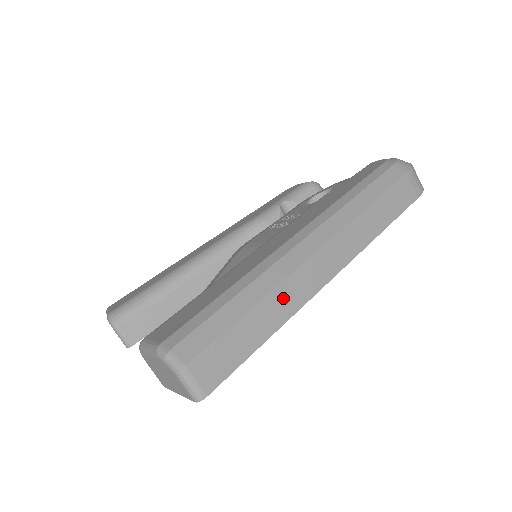
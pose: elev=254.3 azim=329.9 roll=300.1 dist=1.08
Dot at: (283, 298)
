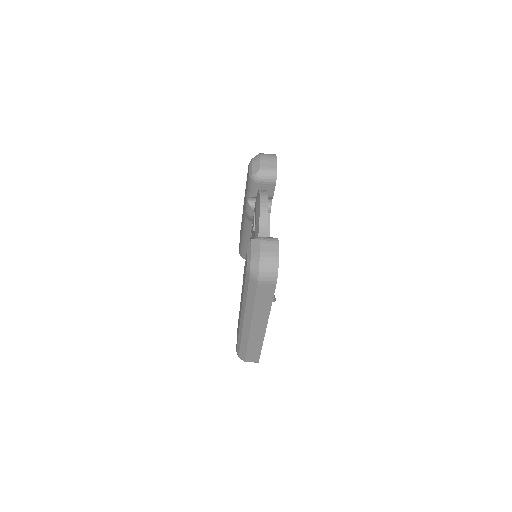
Dot at: (254, 341)
